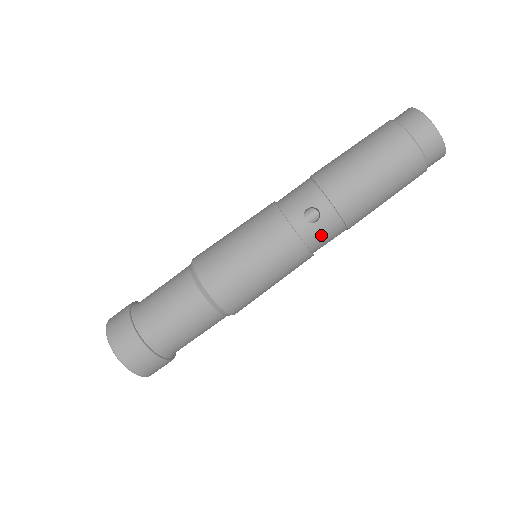
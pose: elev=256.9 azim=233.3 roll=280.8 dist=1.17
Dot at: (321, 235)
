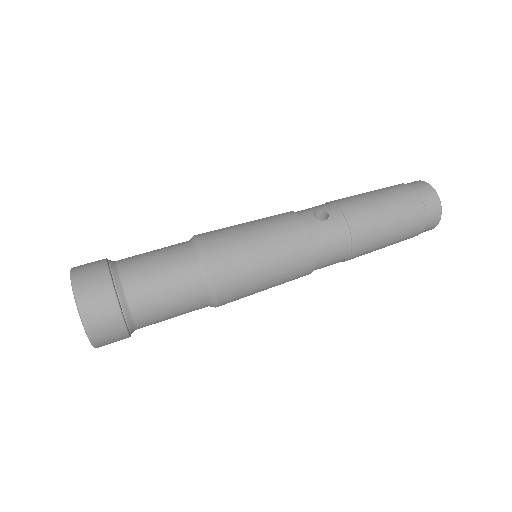
Dot at: (327, 235)
